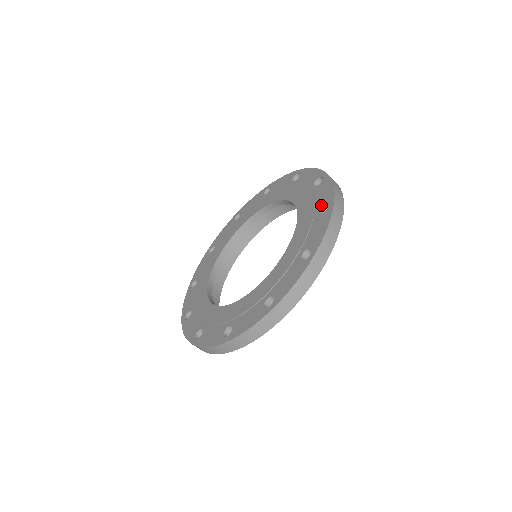
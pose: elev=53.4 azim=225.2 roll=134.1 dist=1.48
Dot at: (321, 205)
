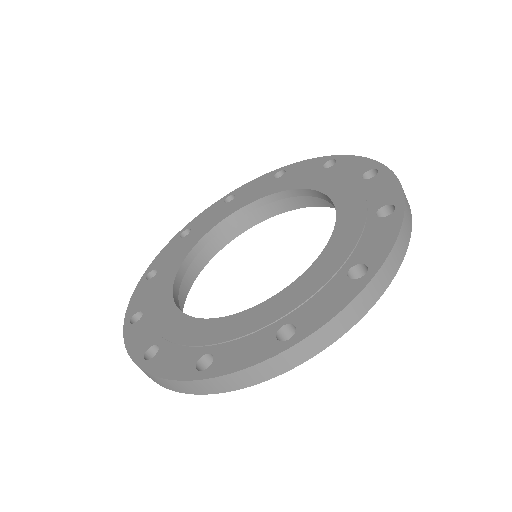
Dot at: (380, 205)
